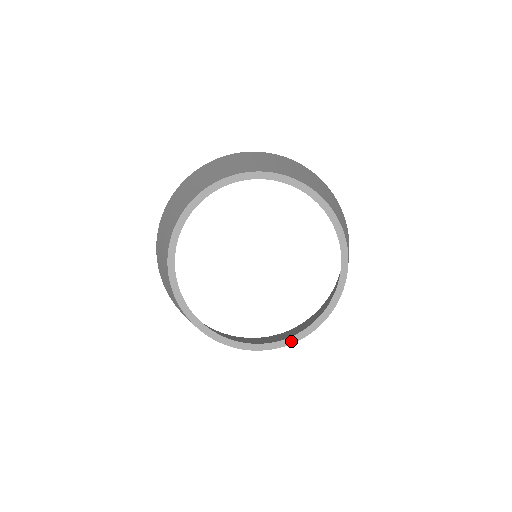
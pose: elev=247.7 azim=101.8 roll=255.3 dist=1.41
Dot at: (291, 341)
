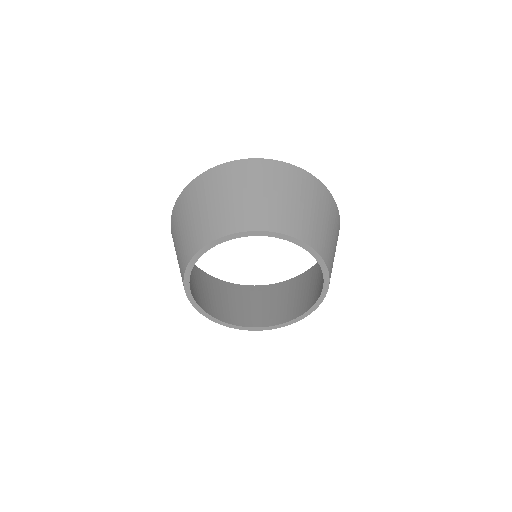
Dot at: (297, 320)
